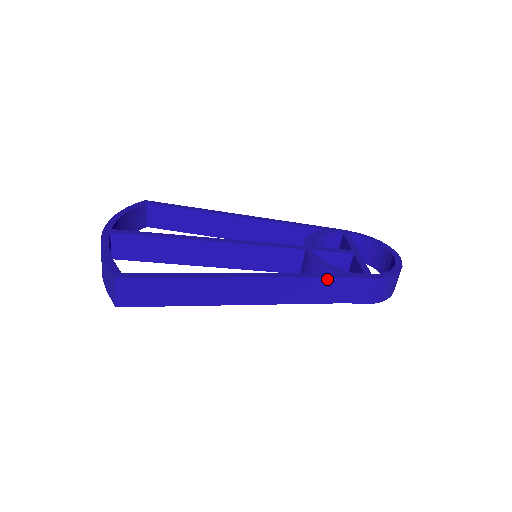
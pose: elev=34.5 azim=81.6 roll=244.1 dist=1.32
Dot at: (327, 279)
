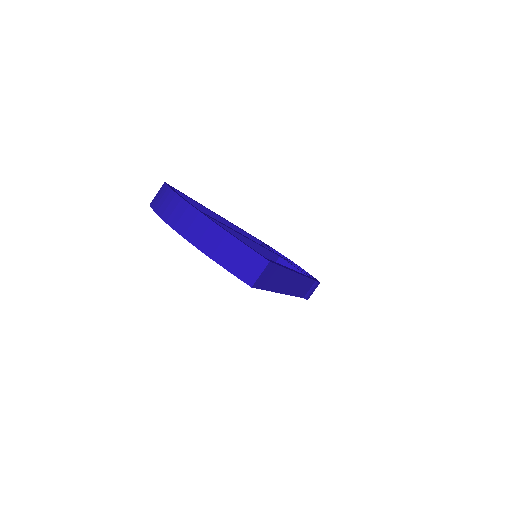
Dot at: (310, 280)
